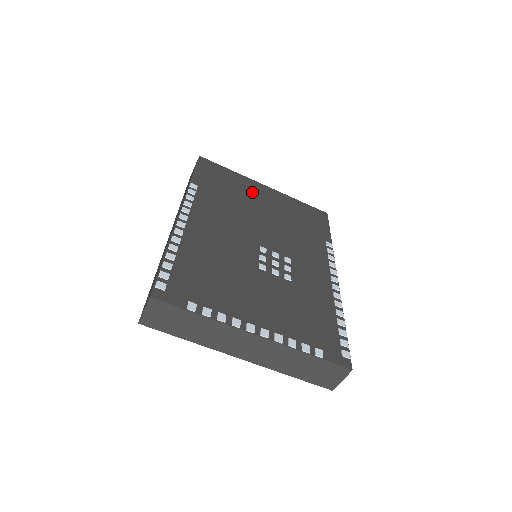
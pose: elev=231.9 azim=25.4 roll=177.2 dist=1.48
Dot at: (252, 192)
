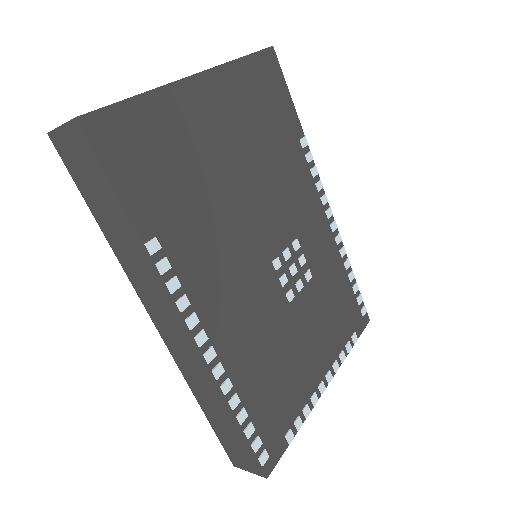
Dot at: (199, 131)
